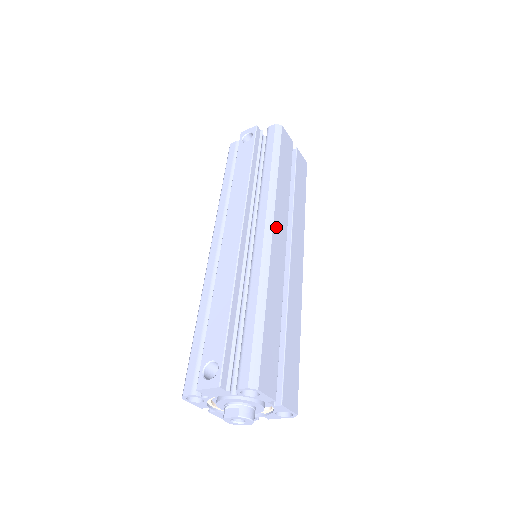
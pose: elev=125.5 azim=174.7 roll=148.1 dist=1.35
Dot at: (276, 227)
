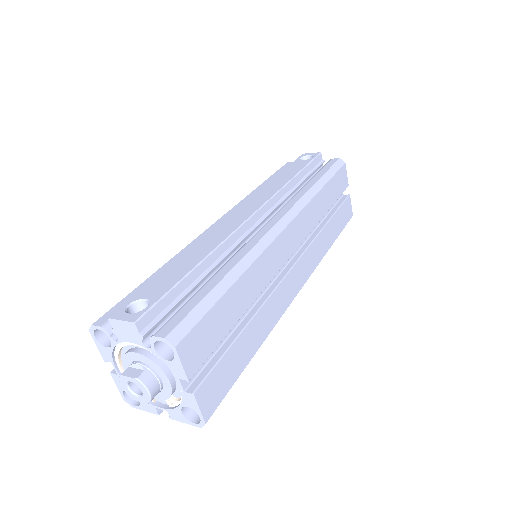
Dot at: (291, 229)
